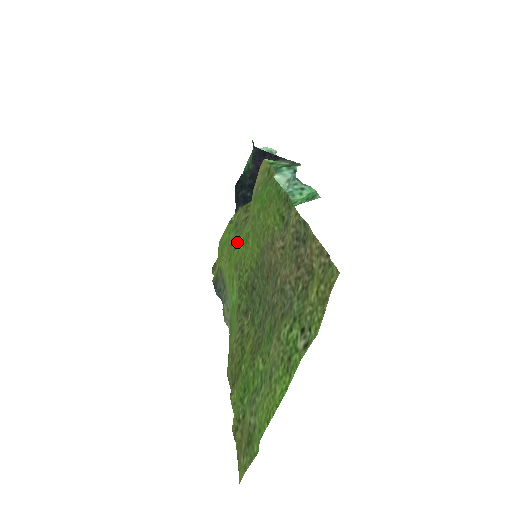
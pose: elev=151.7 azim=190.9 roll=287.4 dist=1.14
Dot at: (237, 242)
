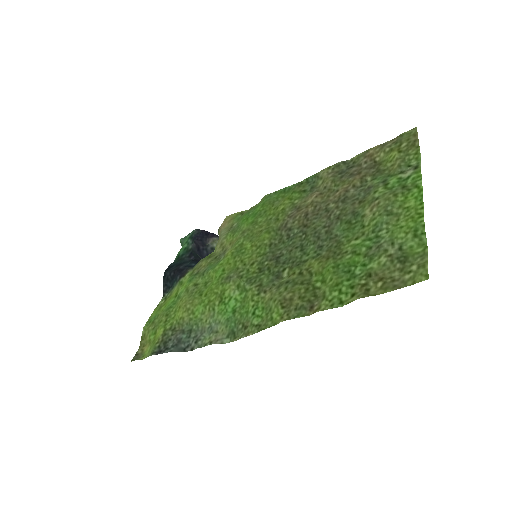
Dot at: (211, 274)
